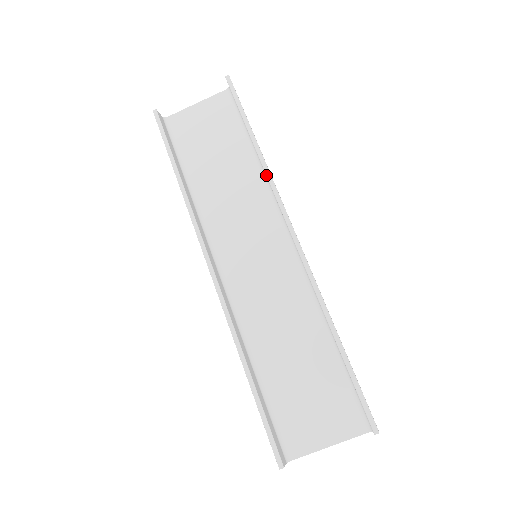
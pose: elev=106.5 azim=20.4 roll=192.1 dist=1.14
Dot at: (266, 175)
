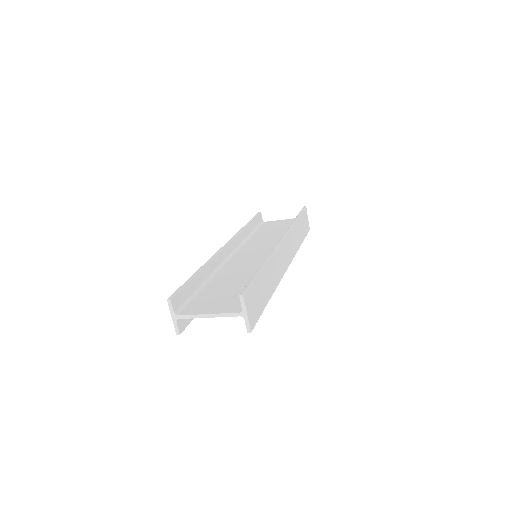
Dot at: (290, 226)
